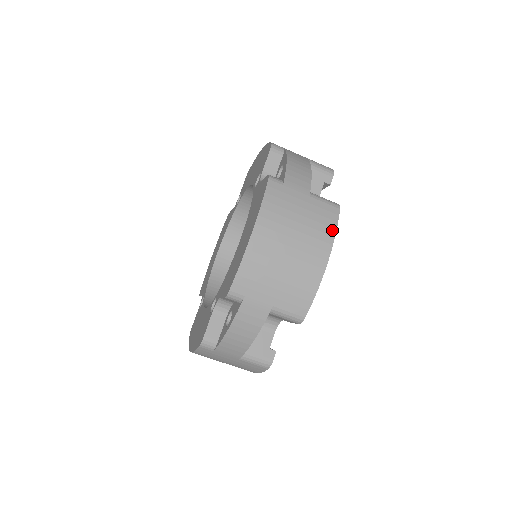
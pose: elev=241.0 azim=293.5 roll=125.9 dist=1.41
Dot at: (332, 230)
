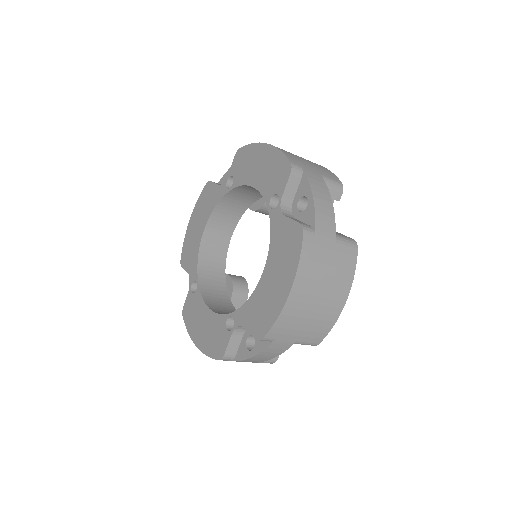
Dot at: (352, 273)
